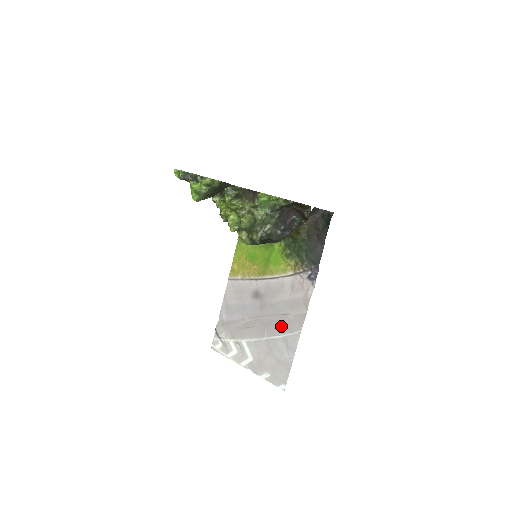
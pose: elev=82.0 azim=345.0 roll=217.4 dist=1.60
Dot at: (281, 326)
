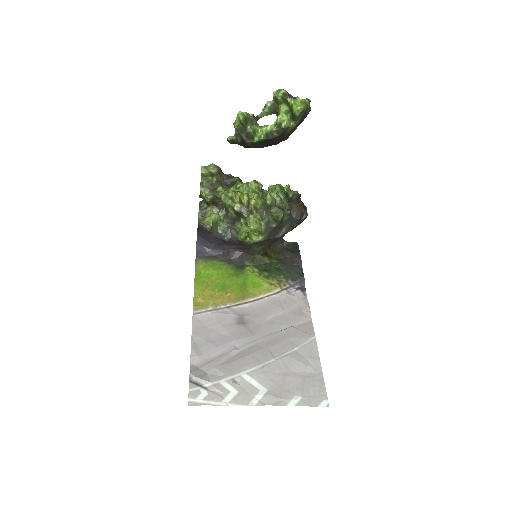
Dot at: (289, 339)
